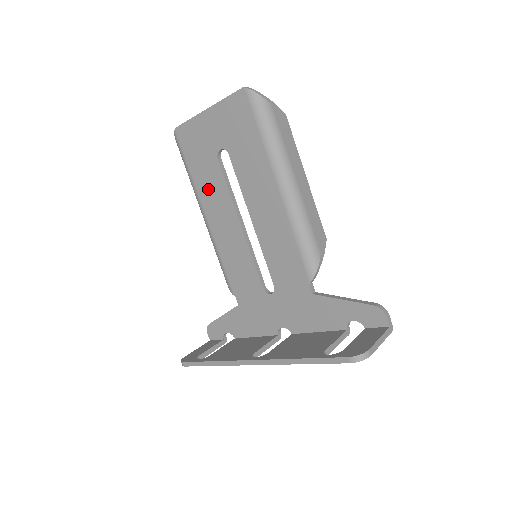
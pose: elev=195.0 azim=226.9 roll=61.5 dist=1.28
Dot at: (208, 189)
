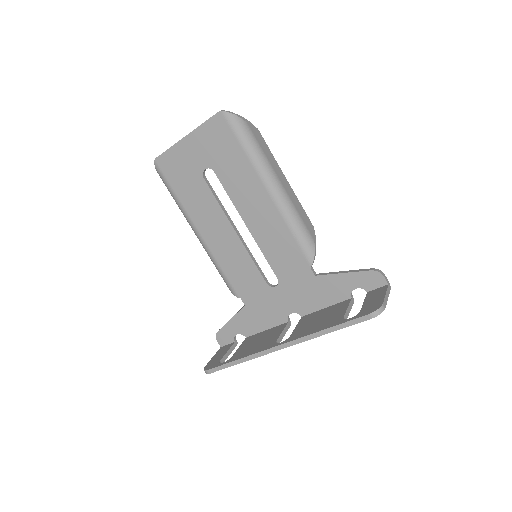
Dot at: (198, 207)
